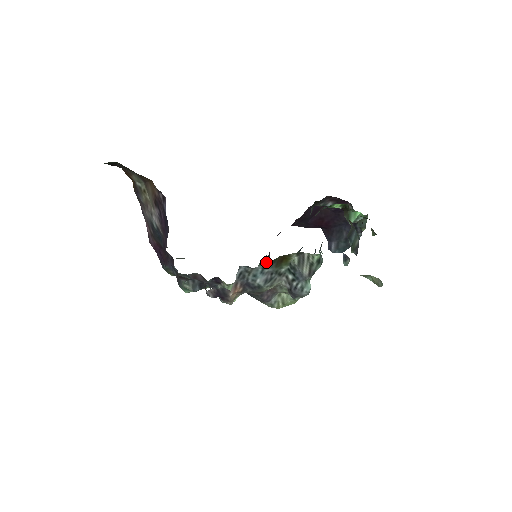
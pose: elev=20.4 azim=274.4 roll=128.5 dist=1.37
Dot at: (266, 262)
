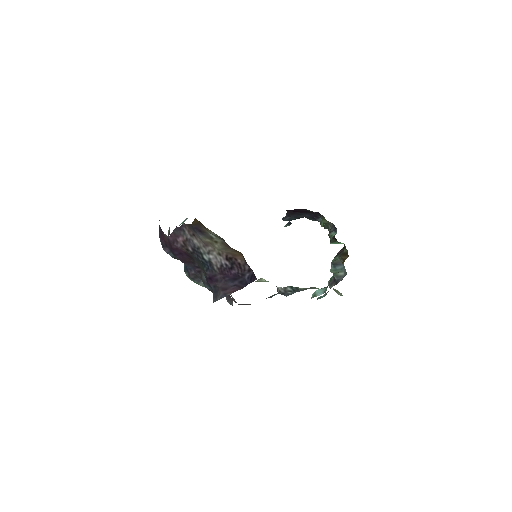
Dot at: occluded
